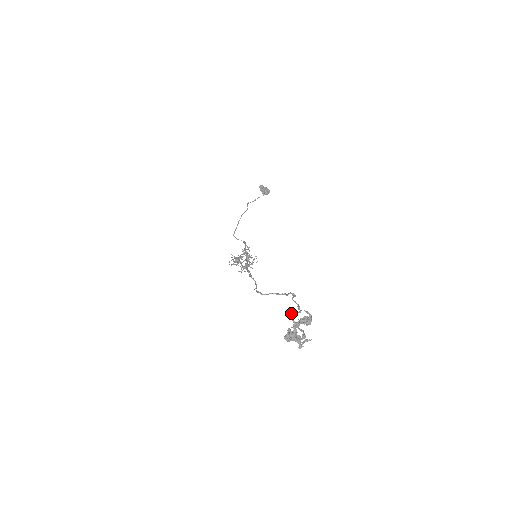
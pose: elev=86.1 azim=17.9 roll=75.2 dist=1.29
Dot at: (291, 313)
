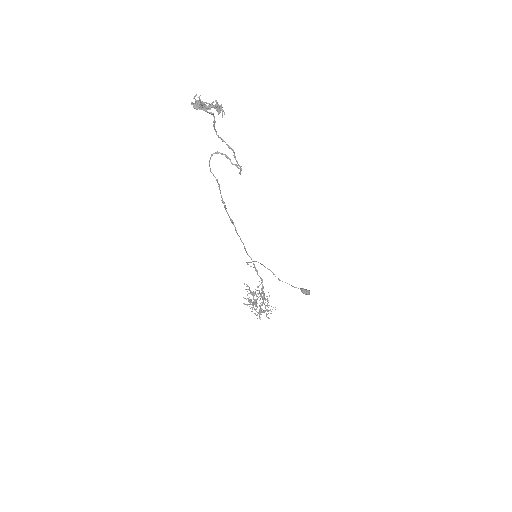
Dot at: (218, 136)
